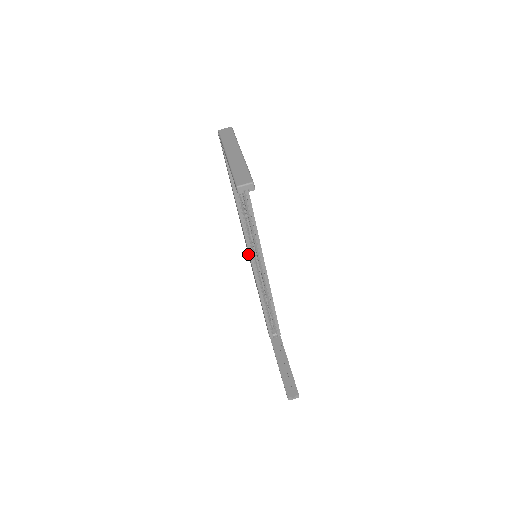
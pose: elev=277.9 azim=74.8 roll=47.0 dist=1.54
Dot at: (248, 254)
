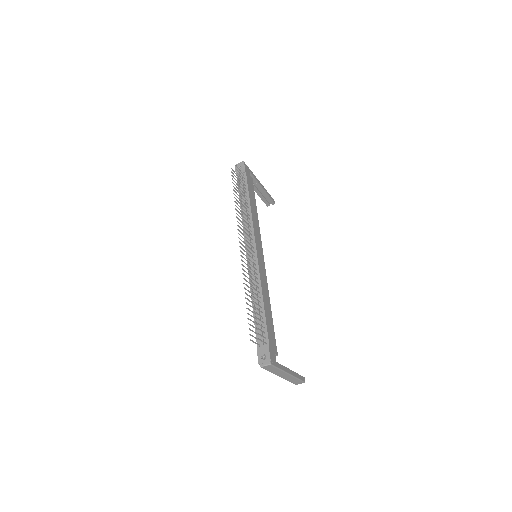
Dot at: (246, 251)
